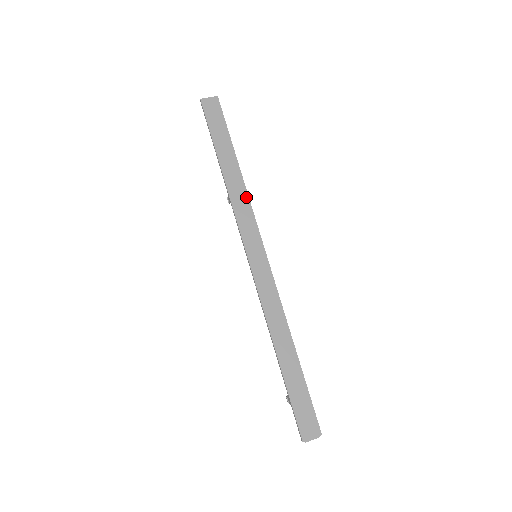
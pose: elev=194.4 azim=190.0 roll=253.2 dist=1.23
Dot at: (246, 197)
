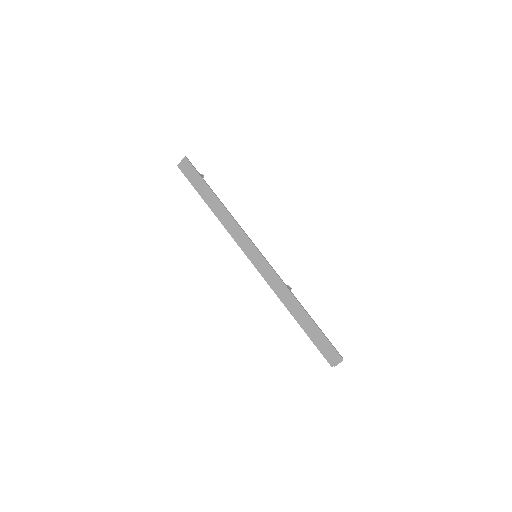
Dot at: (232, 219)
